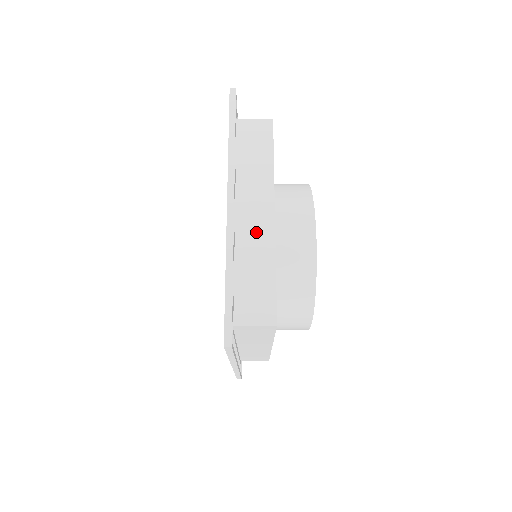
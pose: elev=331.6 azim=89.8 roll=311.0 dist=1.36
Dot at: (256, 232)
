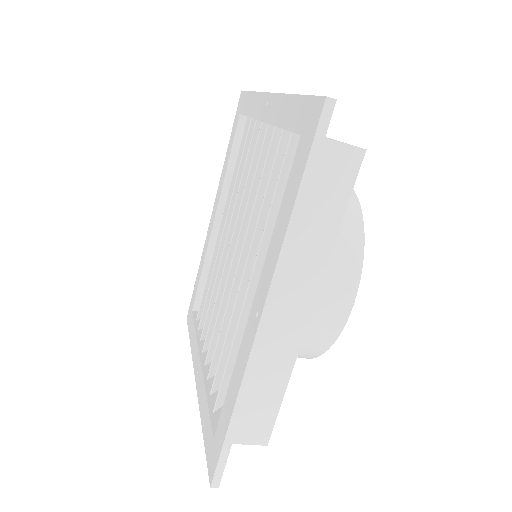
Dot at: occluded
